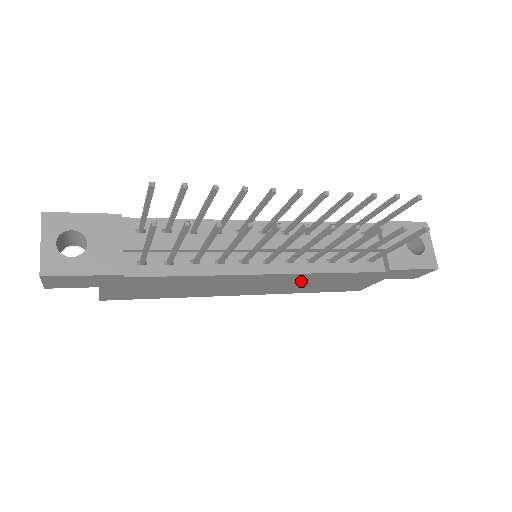
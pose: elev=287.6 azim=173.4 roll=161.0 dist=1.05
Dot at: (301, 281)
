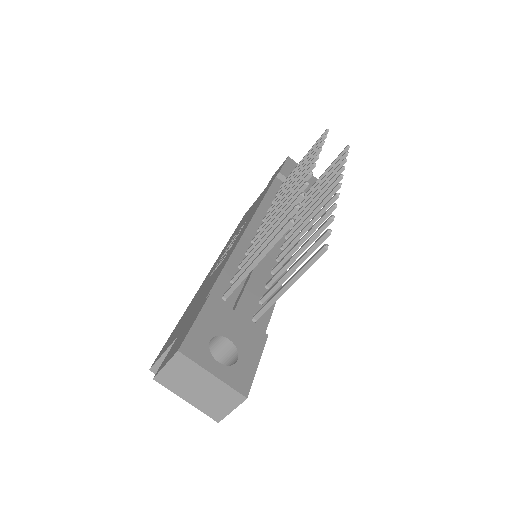
Dot at: occluded
